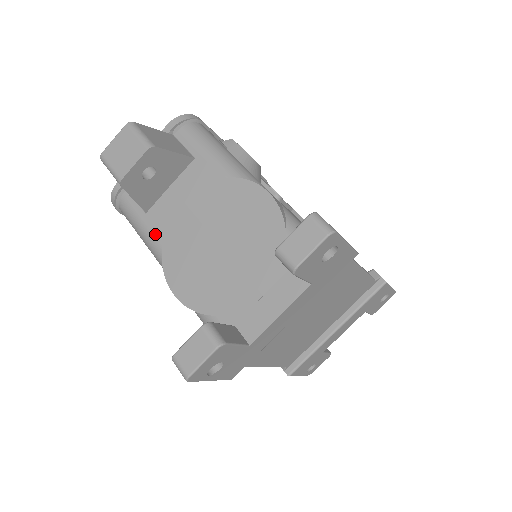
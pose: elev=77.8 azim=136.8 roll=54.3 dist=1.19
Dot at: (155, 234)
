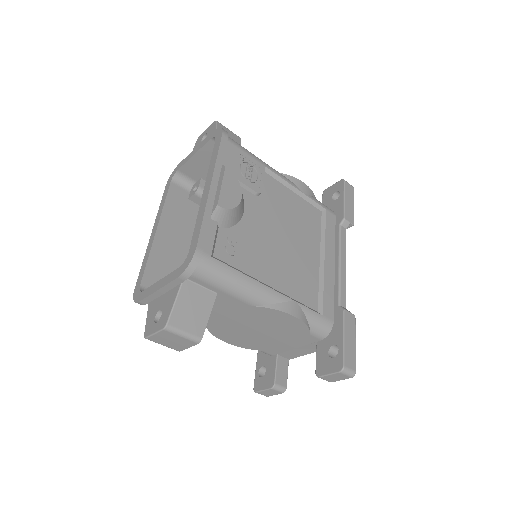
Dot at: occluded
